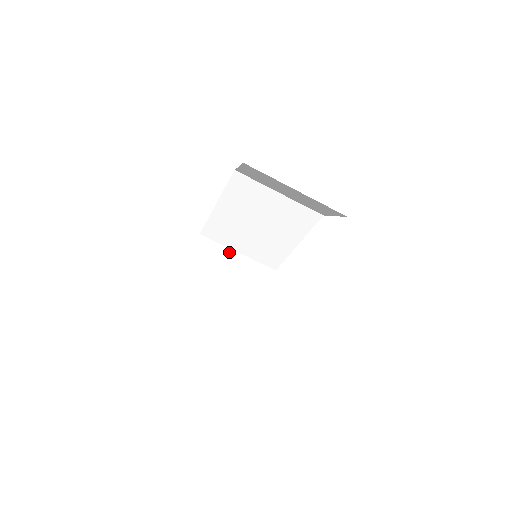
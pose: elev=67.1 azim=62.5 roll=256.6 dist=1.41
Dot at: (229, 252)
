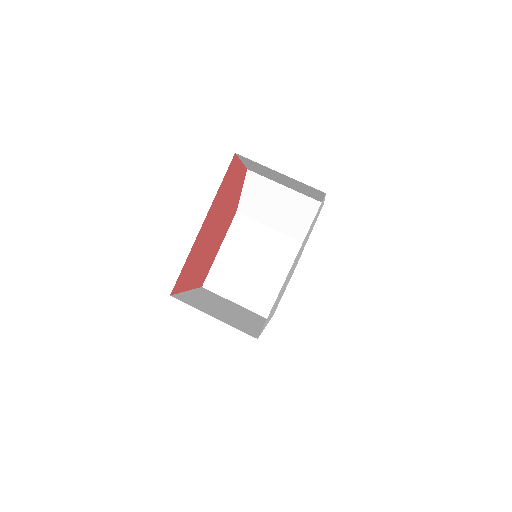
Dot at: (228, 300)
